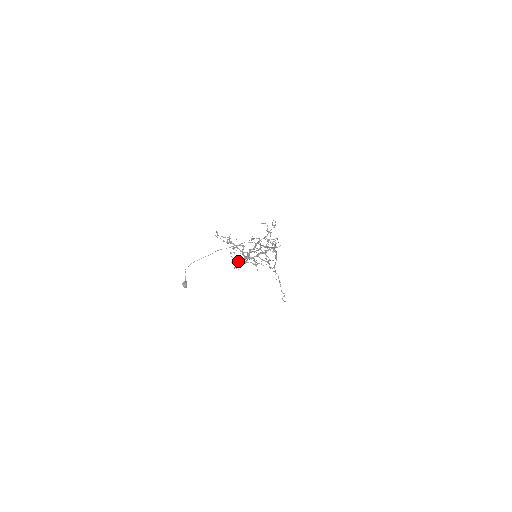
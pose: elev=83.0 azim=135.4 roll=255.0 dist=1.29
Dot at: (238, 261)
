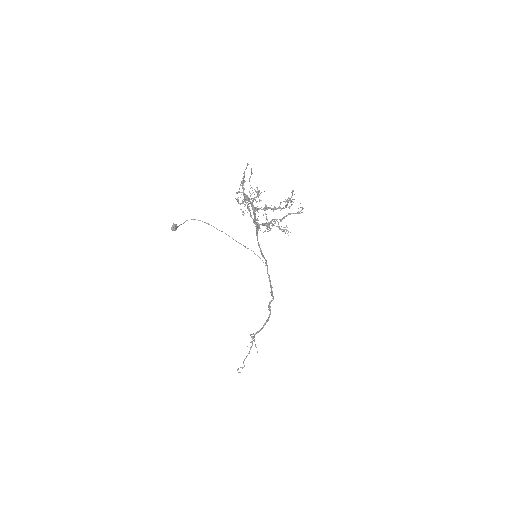
Dot at: occluded
